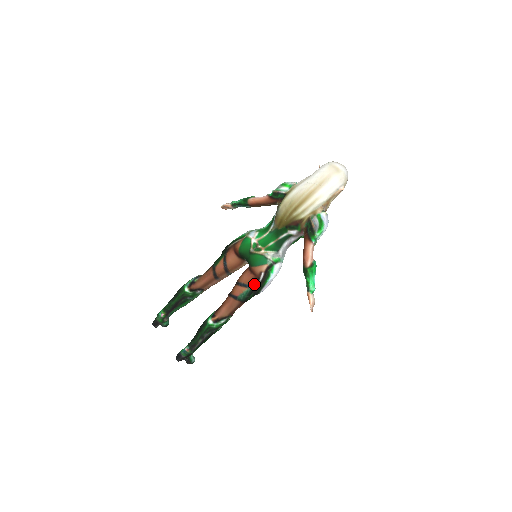
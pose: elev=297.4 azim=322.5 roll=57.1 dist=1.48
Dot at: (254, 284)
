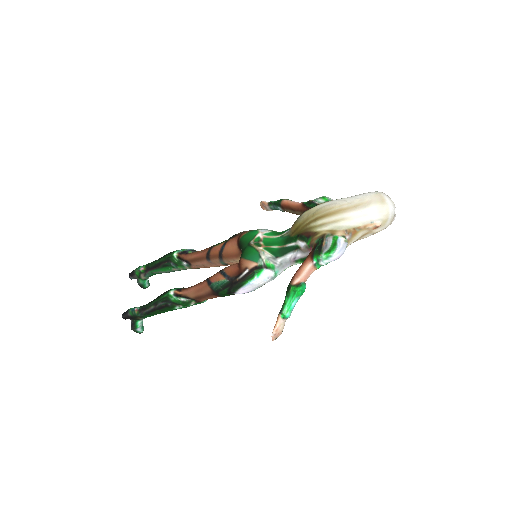
Dot at: (234, 277)
